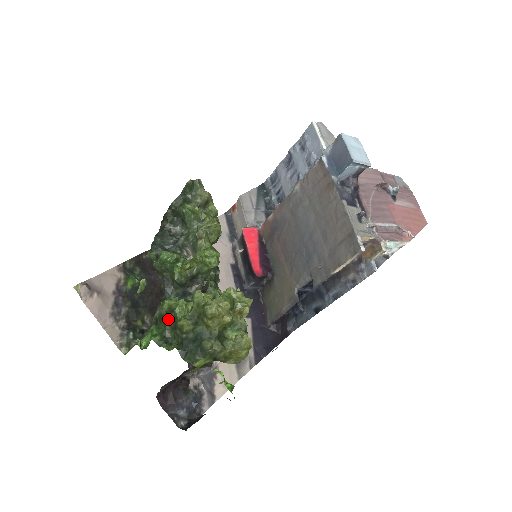
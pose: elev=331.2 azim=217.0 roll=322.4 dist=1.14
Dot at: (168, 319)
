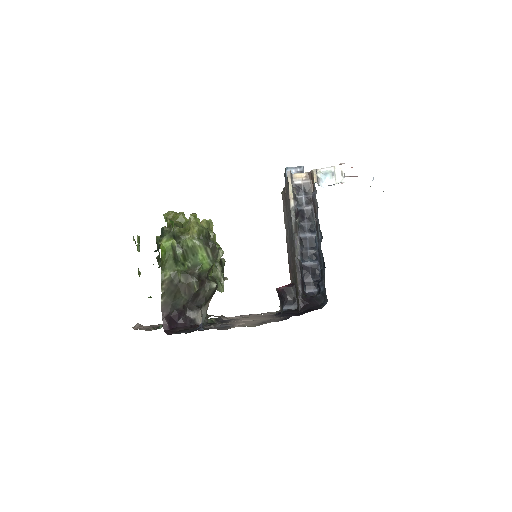
Dot at: (158, 256)
